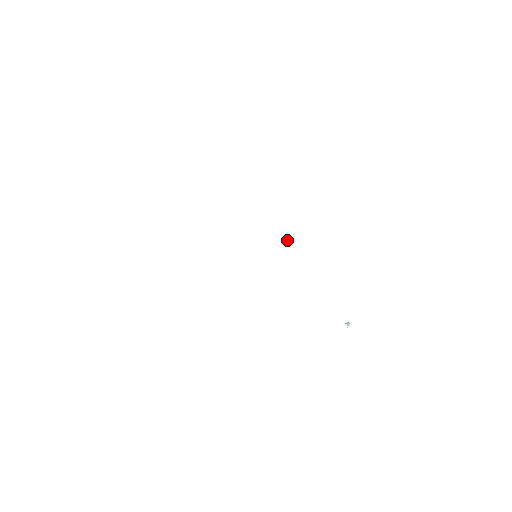
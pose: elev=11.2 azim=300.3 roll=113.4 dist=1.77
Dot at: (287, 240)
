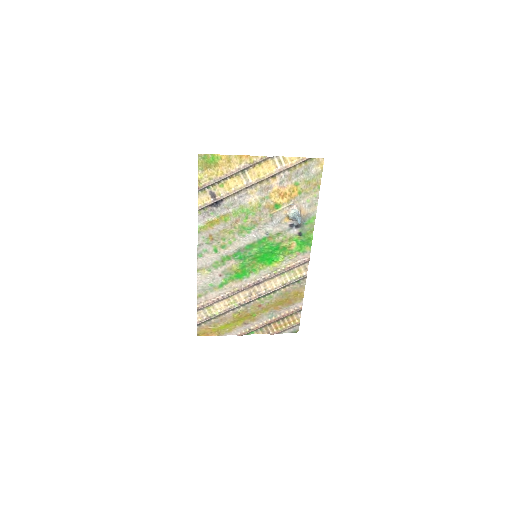
Dot at: occluded
